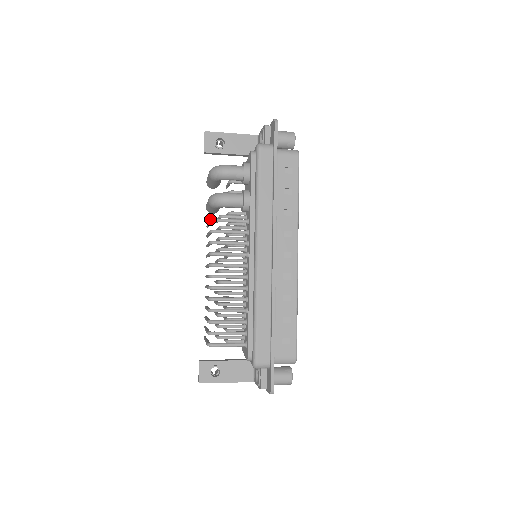
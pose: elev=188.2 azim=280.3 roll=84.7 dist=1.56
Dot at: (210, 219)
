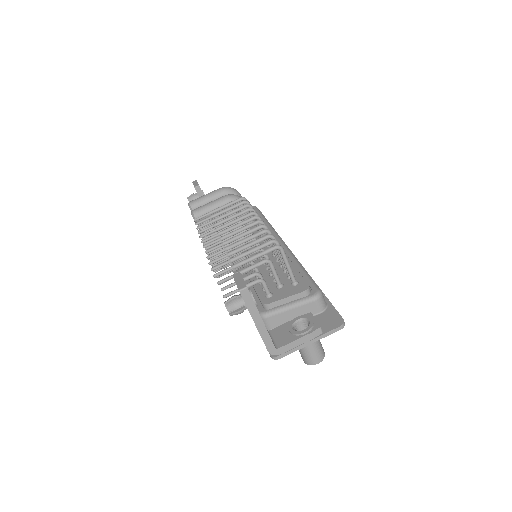
Dot at: occluded
